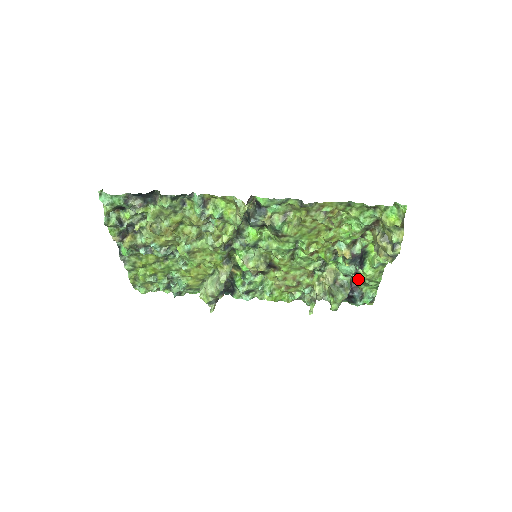
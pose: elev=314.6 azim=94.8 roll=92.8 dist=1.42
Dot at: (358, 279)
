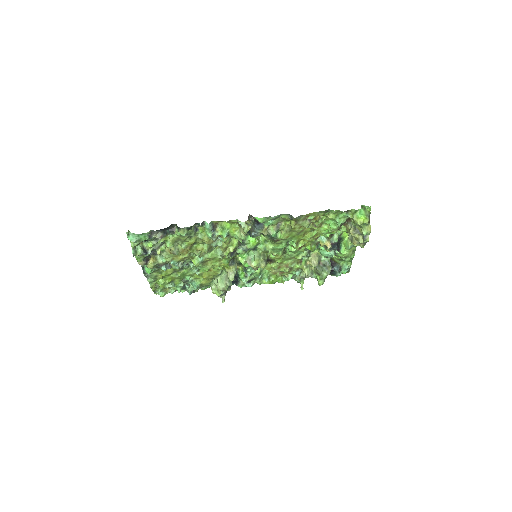
Dot at: (336, 257)
